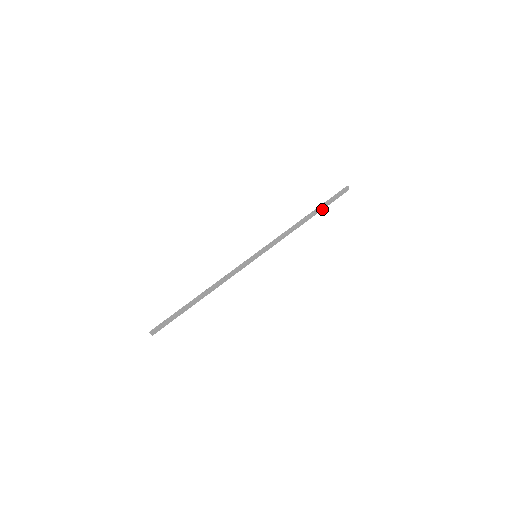
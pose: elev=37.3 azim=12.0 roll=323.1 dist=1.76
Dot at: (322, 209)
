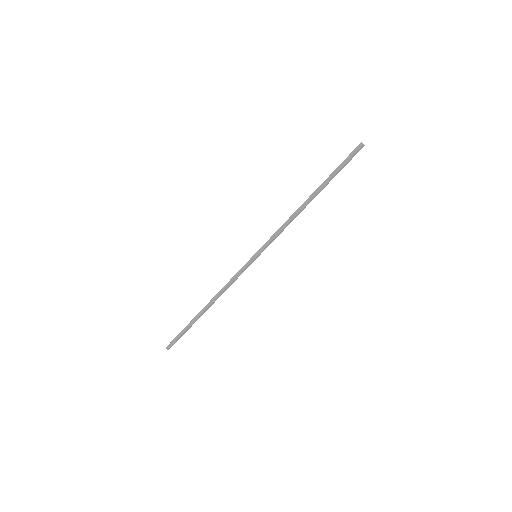
Dot at: (329, 181)
